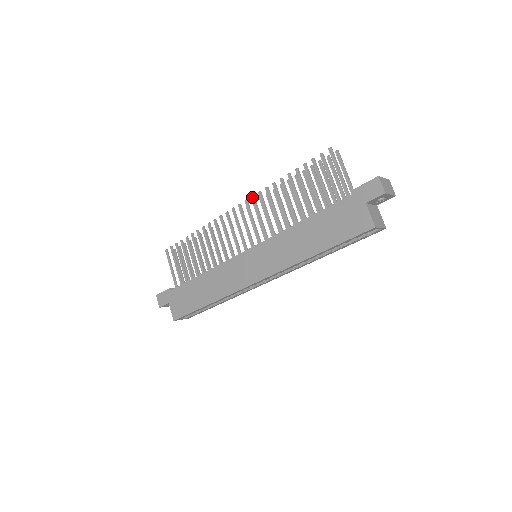
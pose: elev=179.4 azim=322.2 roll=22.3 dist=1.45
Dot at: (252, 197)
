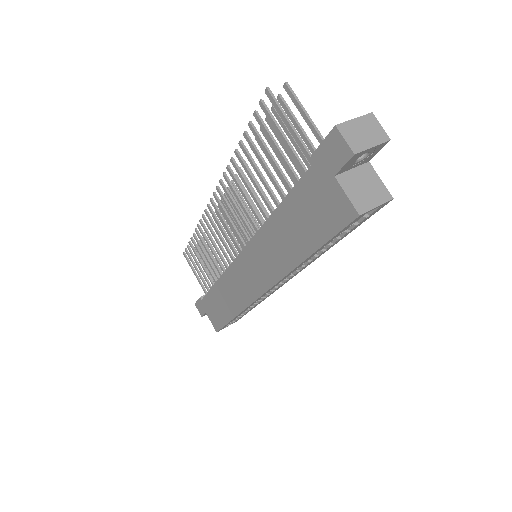
Dot at: (220, 182)
